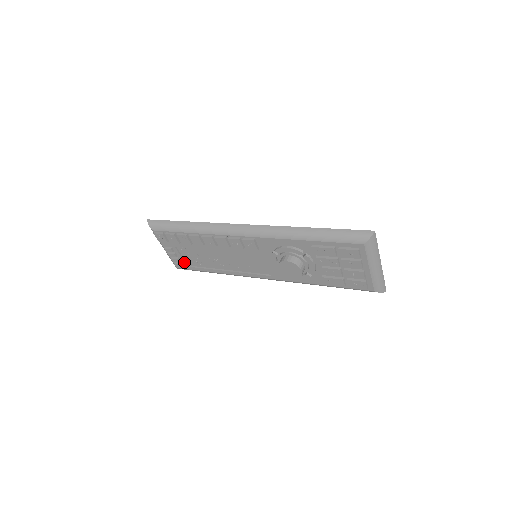
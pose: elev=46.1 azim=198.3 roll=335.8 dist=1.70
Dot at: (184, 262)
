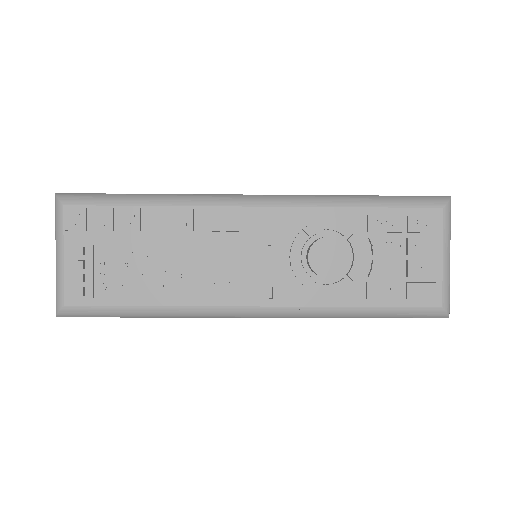
Dot at: (92, 286)
